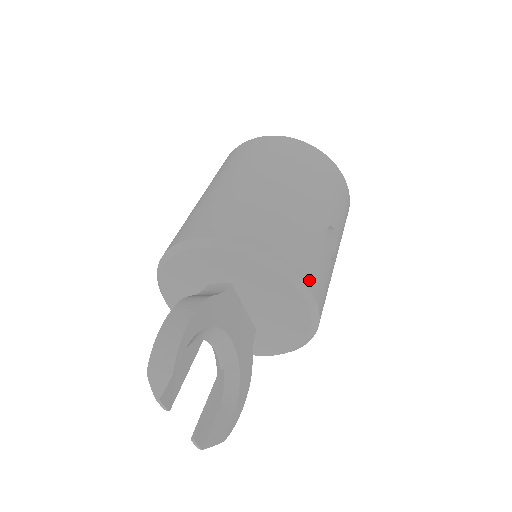
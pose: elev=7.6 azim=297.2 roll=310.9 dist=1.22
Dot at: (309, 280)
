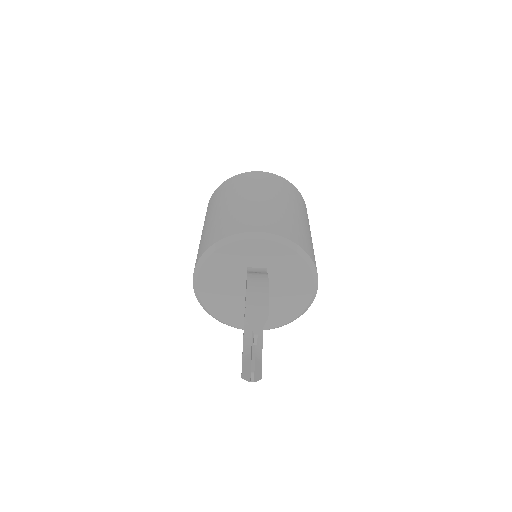
Dot at: occluded
